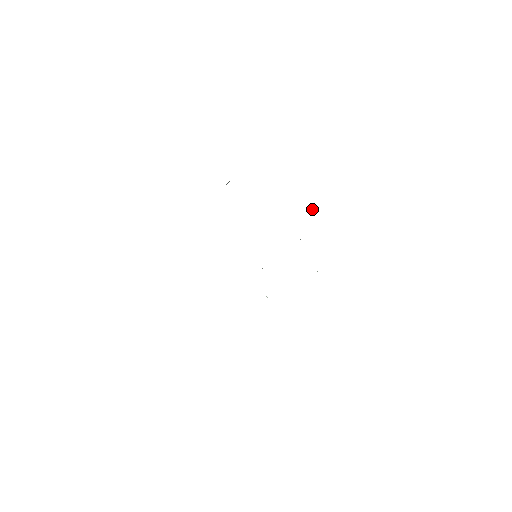
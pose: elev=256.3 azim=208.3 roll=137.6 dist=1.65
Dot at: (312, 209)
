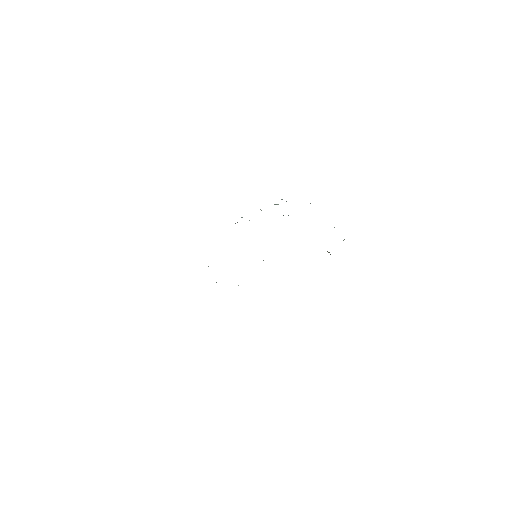
Dot at: occluded
